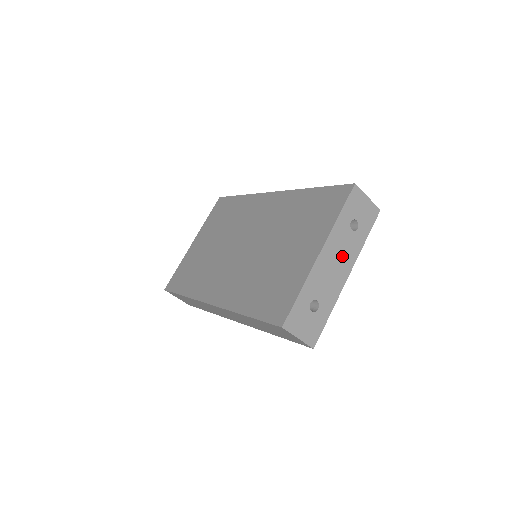
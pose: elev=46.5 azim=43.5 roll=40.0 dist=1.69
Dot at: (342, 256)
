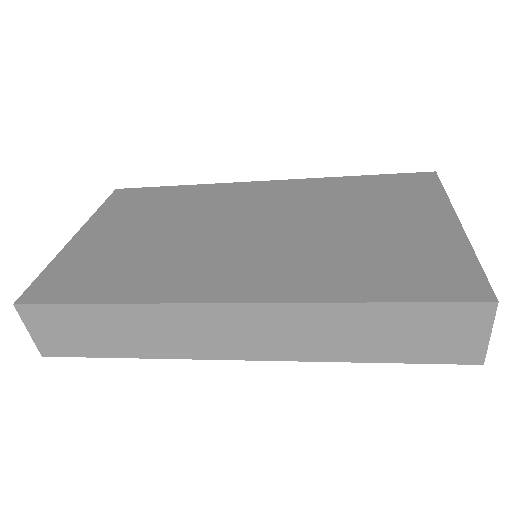
Dot at: occluded
